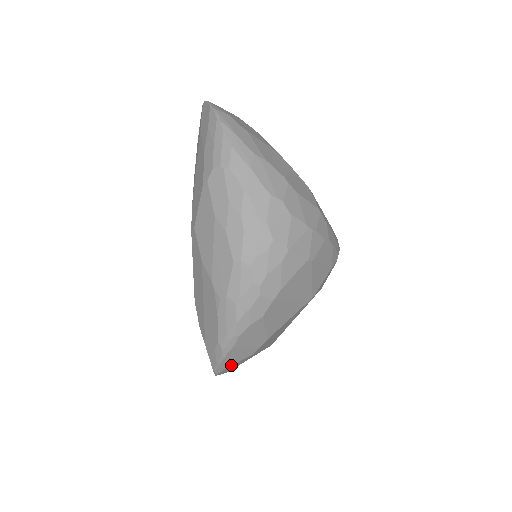
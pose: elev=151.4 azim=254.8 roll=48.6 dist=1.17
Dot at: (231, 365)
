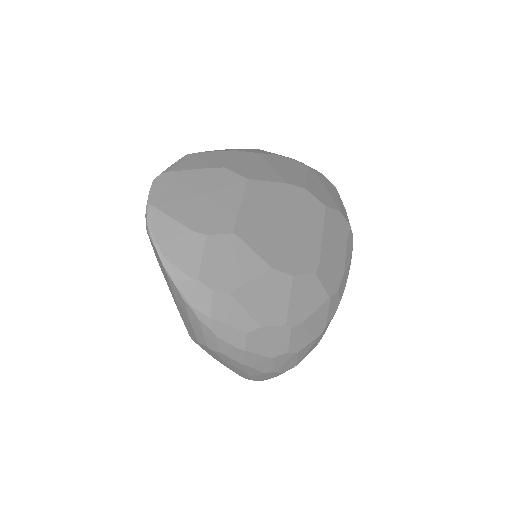
Dot at: occluded
